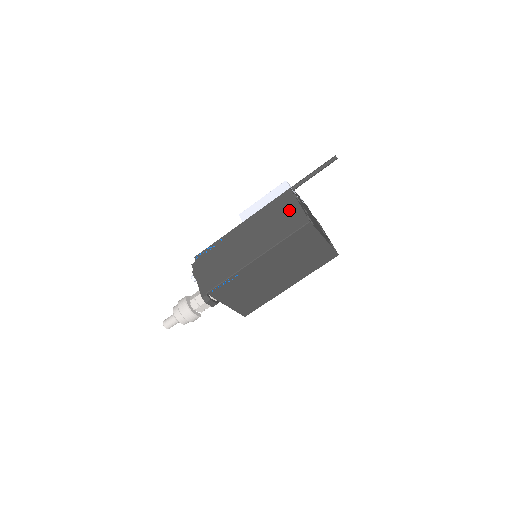
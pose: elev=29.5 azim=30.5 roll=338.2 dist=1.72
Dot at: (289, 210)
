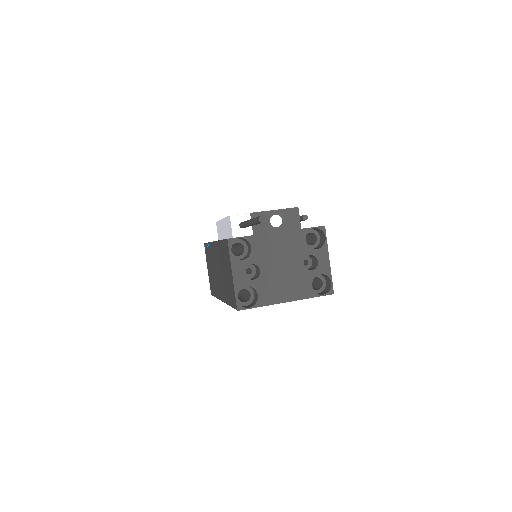
Dot at: (228, 273)
